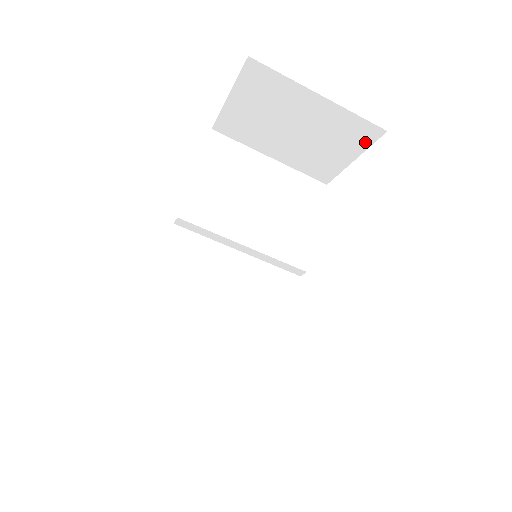
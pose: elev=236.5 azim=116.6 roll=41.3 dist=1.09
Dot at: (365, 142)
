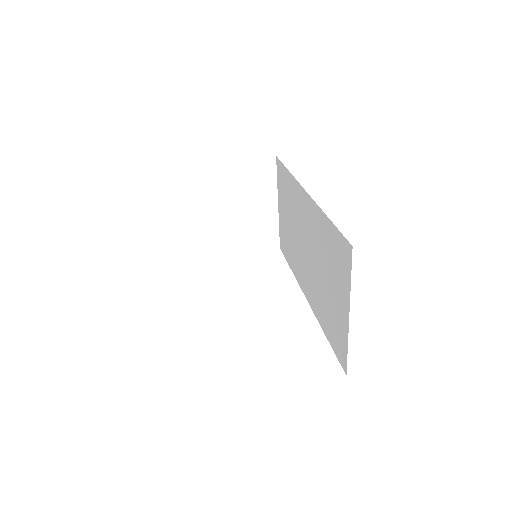
Dot at: (264, 246)
